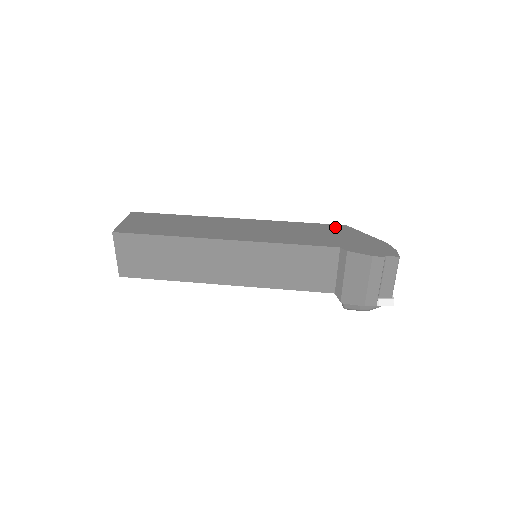
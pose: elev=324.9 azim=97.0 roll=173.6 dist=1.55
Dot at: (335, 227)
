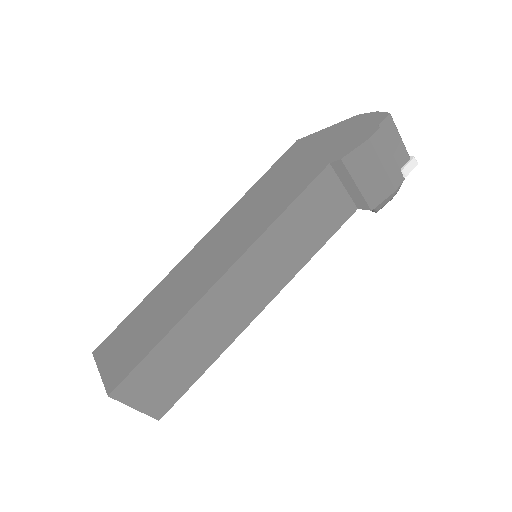
Dot at: (292, 152)
